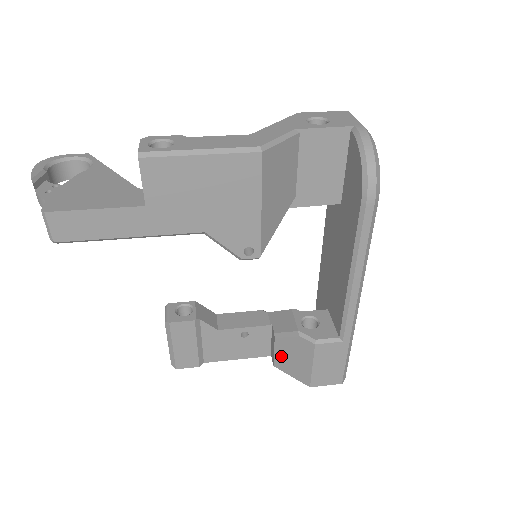
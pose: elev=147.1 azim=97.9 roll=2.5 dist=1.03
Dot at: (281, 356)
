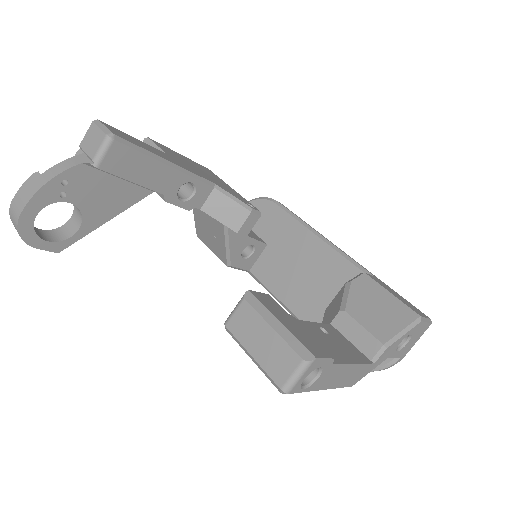
Dot at: (370, 321)
